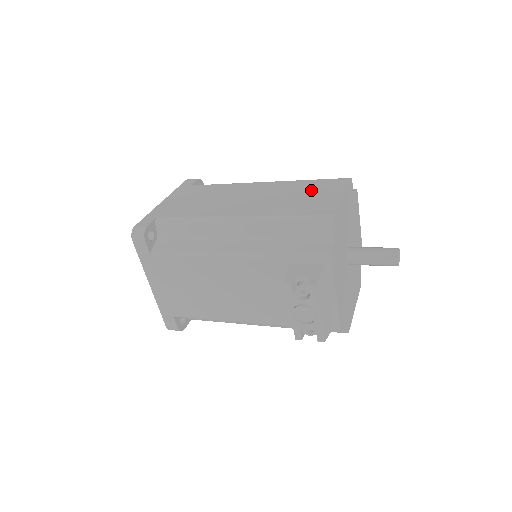
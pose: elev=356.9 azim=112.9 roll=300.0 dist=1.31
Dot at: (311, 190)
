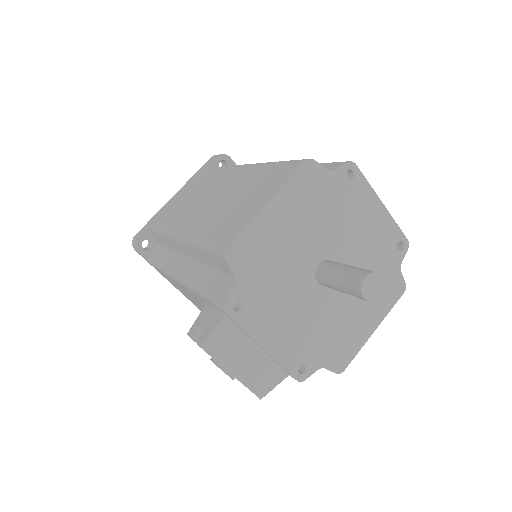
Dot at: (255, 188)
